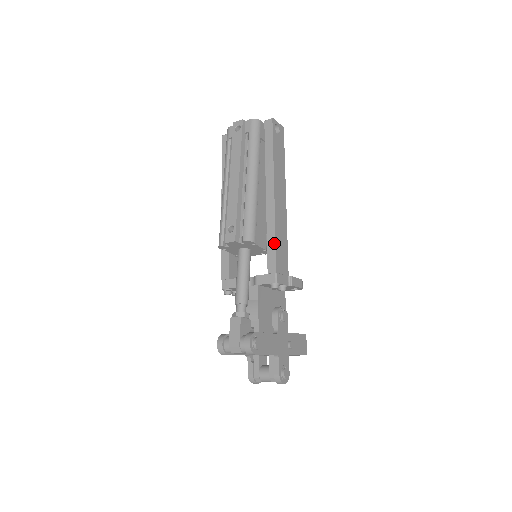
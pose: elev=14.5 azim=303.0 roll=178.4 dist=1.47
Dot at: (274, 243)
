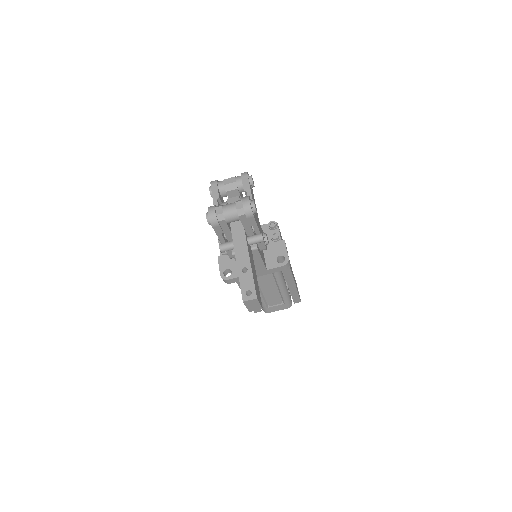
Dot at: occluded
